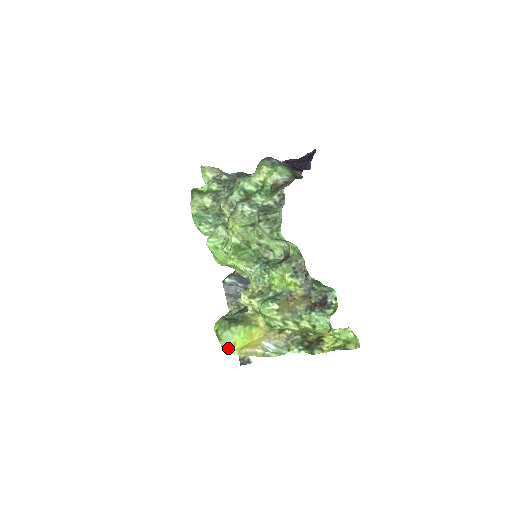
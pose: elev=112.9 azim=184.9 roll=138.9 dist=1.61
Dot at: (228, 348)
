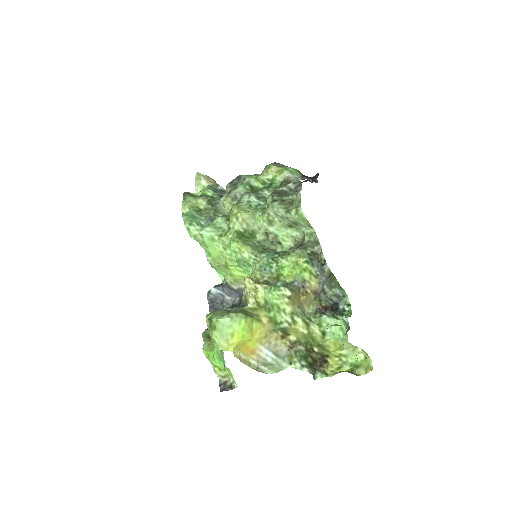
Dot at: (222, 341)
